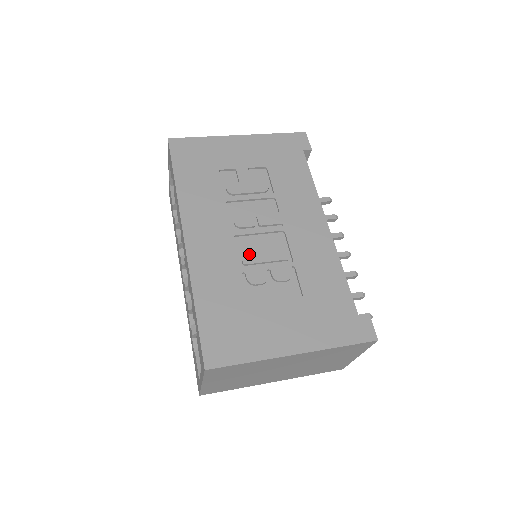
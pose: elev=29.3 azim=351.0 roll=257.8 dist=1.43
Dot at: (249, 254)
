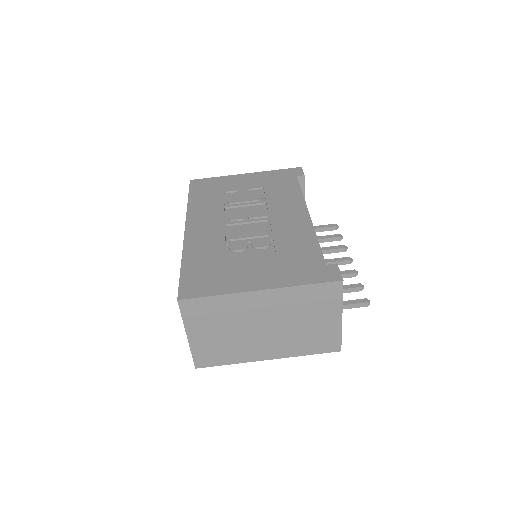
Dot at: (235, 234)
